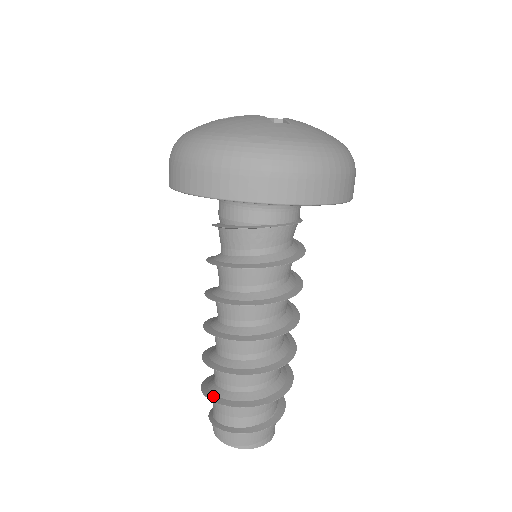
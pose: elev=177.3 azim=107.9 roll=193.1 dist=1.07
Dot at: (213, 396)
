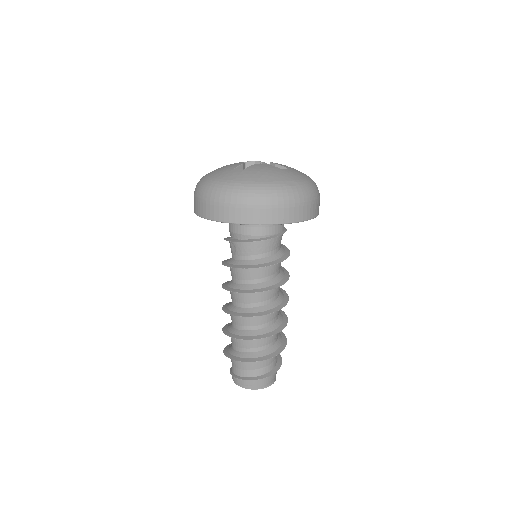
Dot at: (249, 359)
